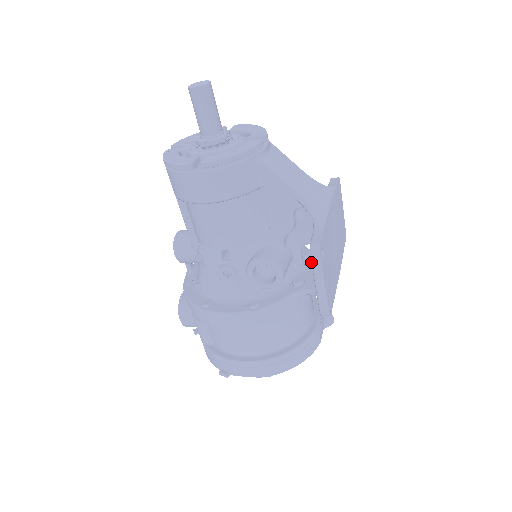
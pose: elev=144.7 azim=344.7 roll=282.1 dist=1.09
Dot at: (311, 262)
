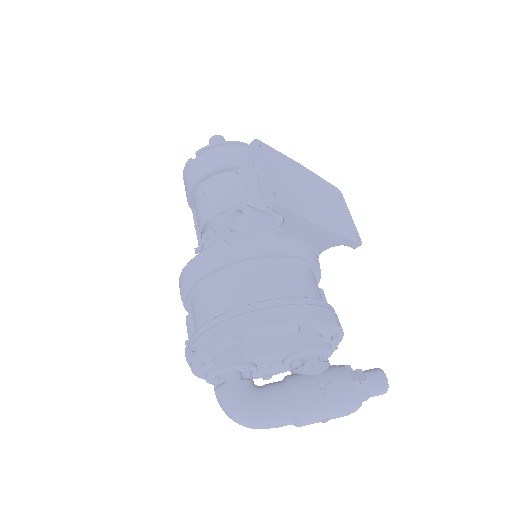
Dot at: occluded
